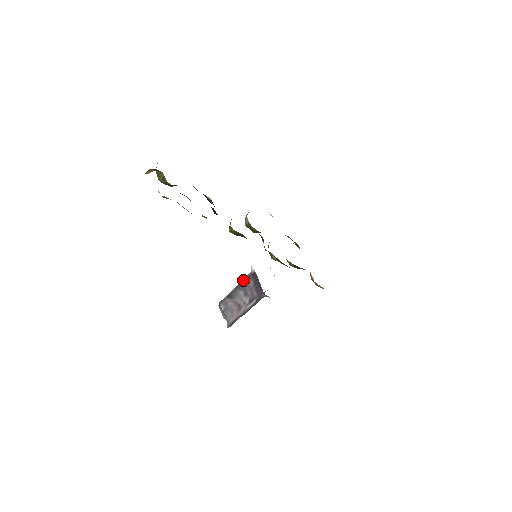
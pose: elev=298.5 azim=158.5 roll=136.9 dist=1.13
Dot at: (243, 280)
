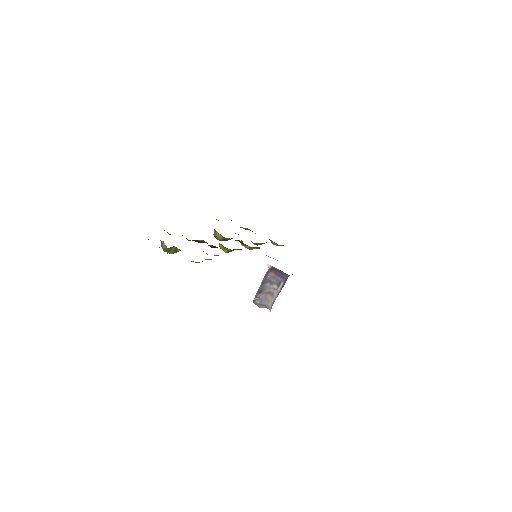
Dot at: (265, 276)
